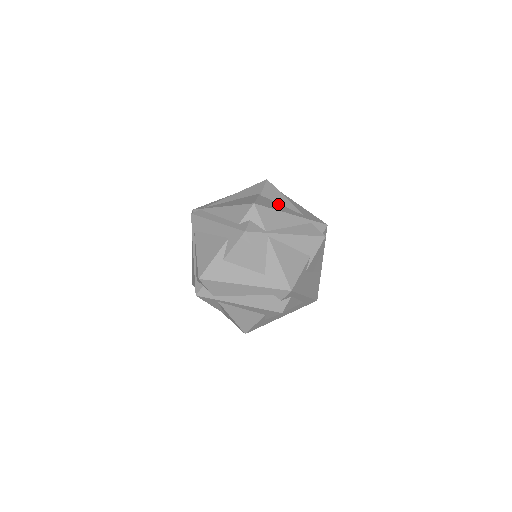
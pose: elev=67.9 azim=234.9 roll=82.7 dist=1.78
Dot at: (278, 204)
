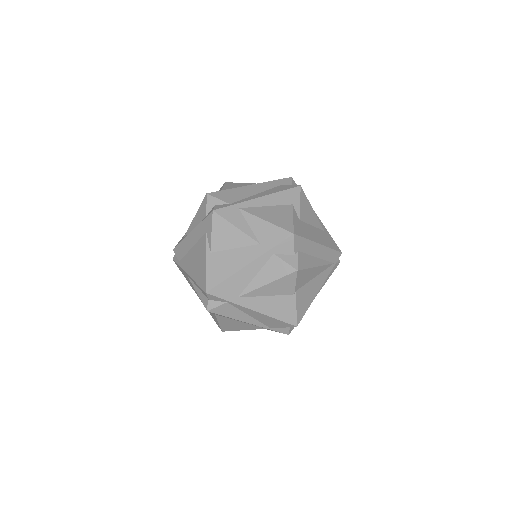
Dot at: occluded
